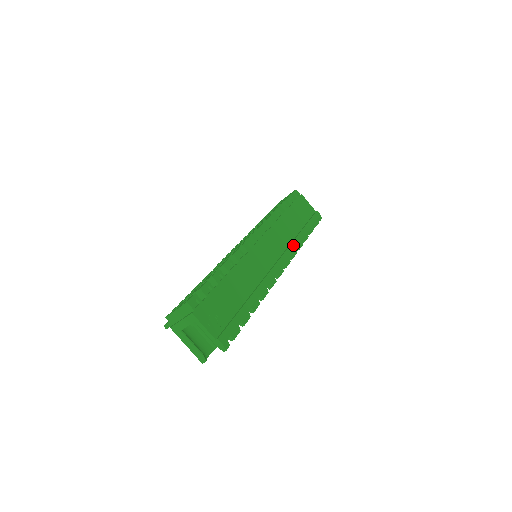
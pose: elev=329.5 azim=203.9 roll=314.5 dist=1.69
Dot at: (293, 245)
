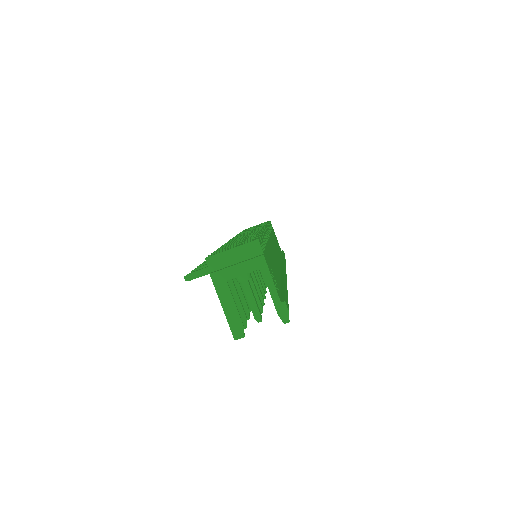
Dot at: occluded
